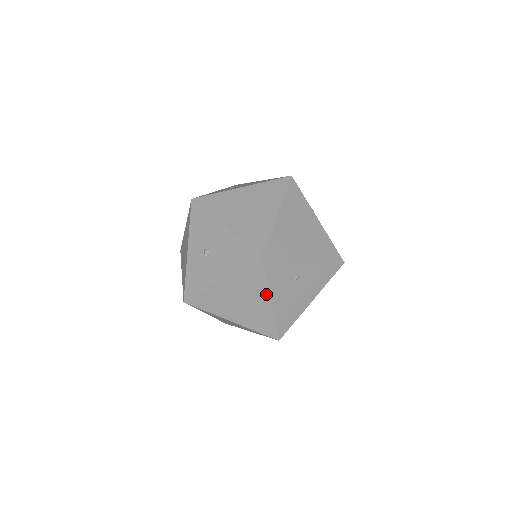
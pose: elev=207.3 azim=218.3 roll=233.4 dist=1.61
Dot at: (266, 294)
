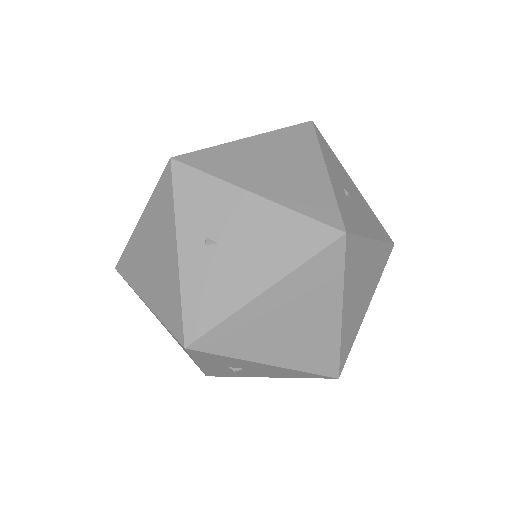
Dot at: occluded
